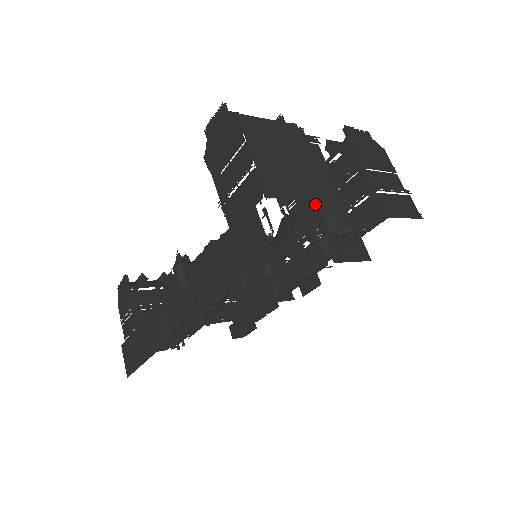
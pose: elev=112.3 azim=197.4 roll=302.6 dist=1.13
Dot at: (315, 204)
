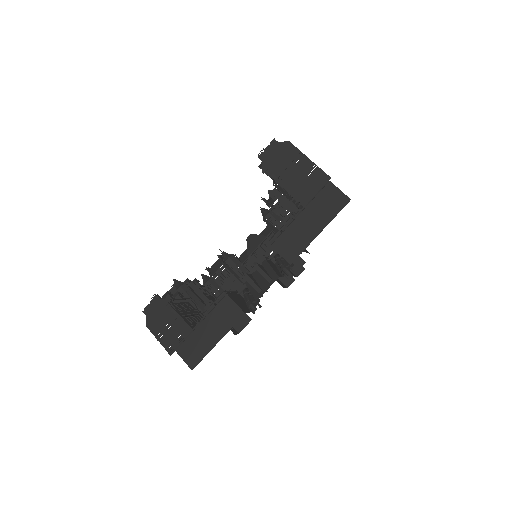
Dot at: occluded
